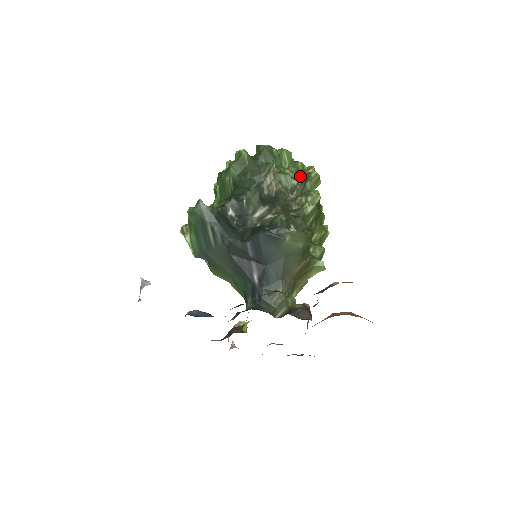
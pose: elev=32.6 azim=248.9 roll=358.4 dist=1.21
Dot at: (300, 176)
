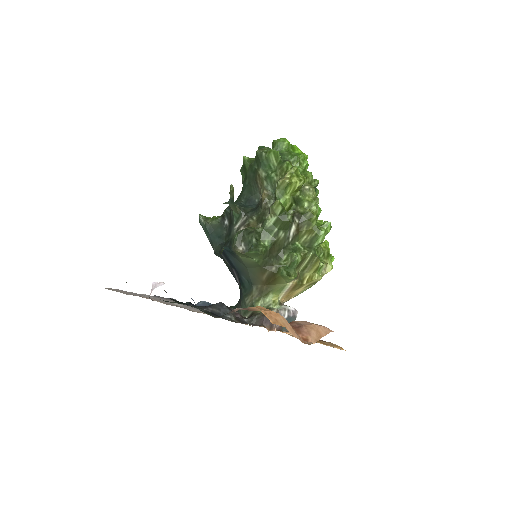
Dot at: occluded
